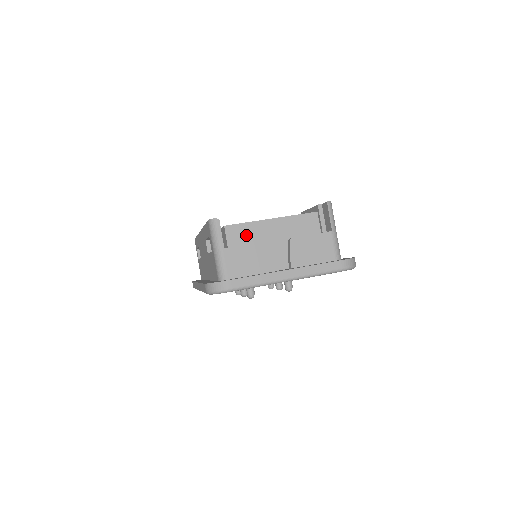
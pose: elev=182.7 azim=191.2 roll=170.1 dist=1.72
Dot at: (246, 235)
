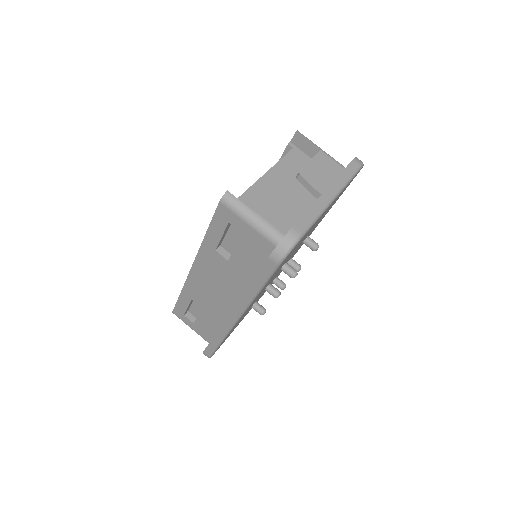
Dot at: (260, 196)
